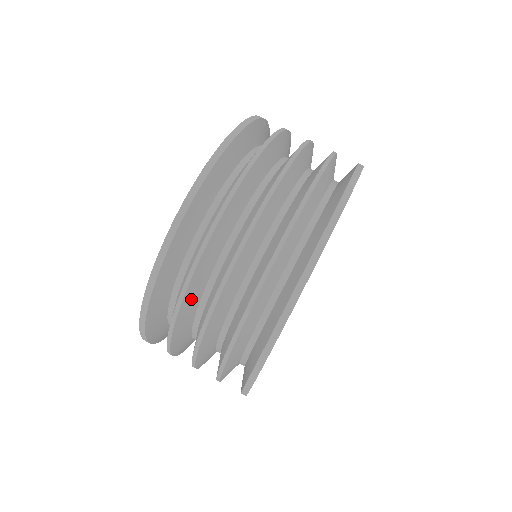
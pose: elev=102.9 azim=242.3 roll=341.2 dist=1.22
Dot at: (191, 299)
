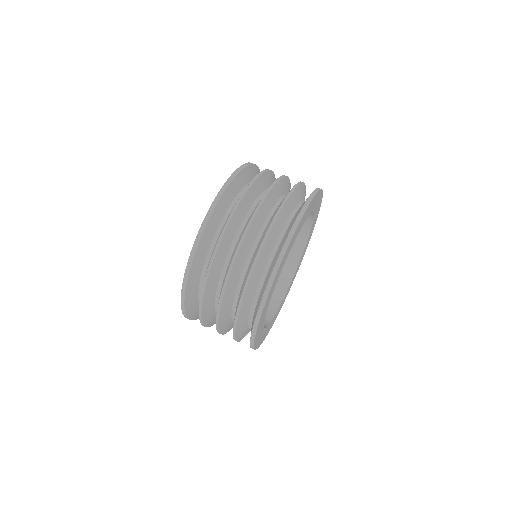
Dot at: (220, 257)
